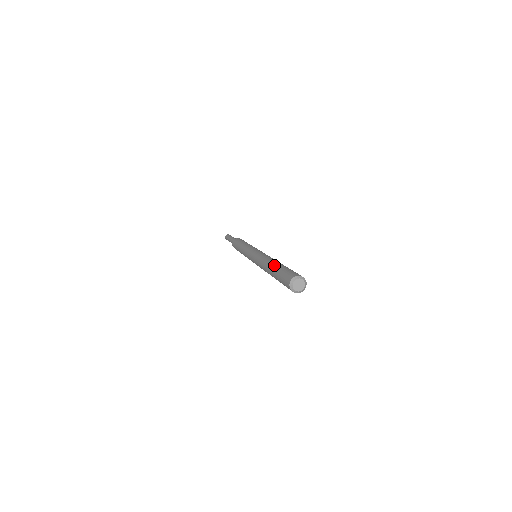
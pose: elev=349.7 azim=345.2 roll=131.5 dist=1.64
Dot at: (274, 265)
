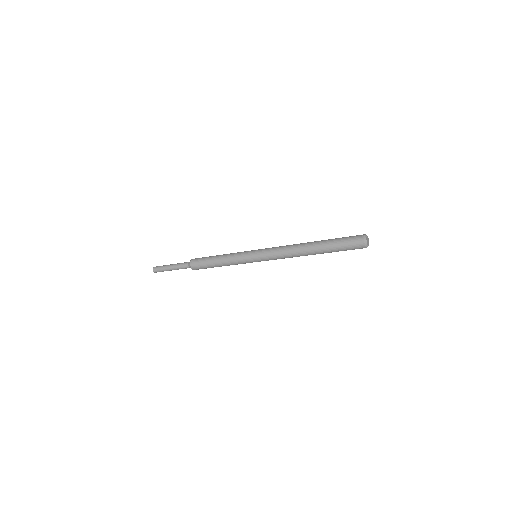
Dot at: (319, 241)
